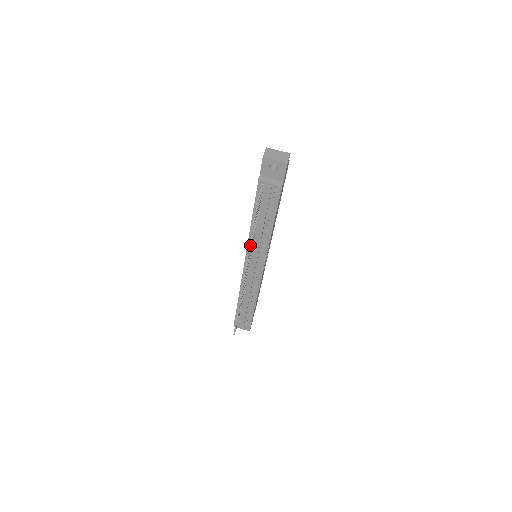
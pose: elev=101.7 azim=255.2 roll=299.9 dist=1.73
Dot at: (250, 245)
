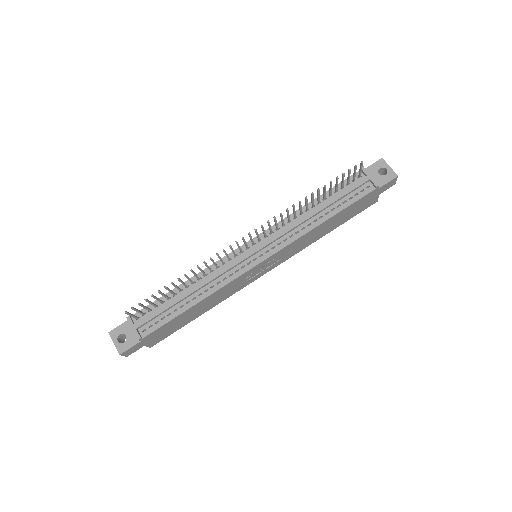
Dot at: occluded
